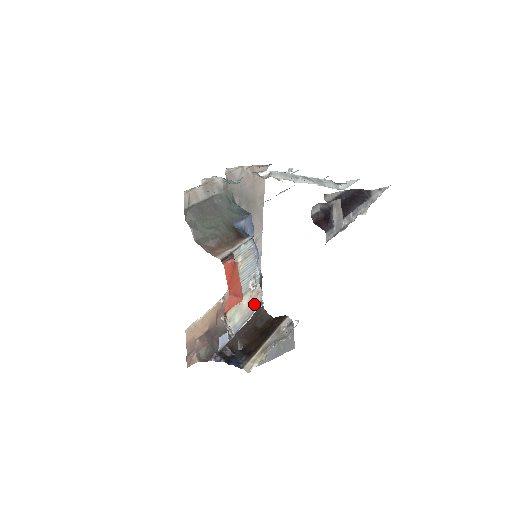
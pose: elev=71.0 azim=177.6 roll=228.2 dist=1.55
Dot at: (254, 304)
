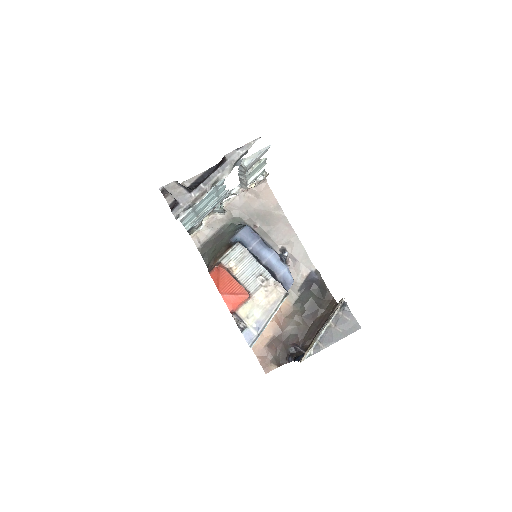
Dot at: (276, 297)
